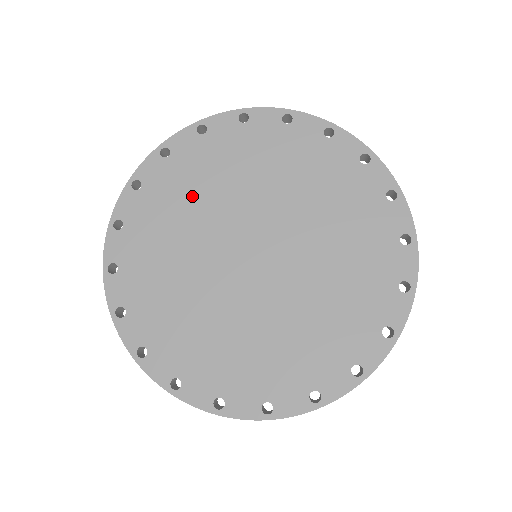
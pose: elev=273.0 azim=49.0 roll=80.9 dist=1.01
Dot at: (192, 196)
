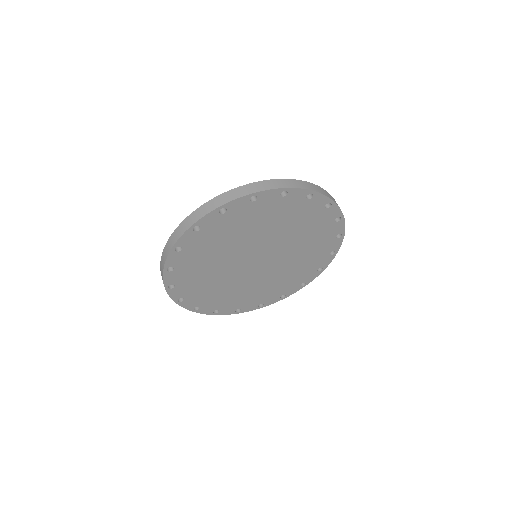
Dot at: (233, 235)
